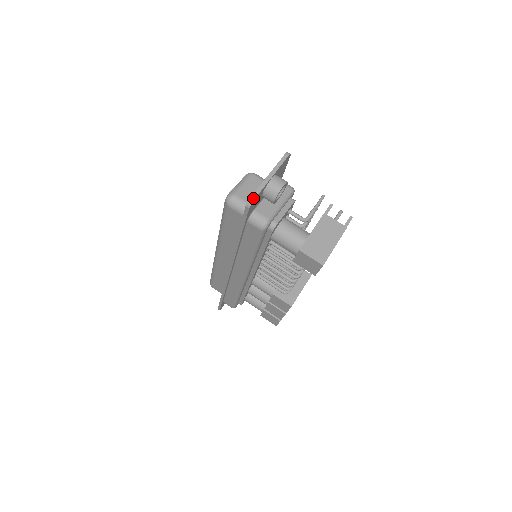
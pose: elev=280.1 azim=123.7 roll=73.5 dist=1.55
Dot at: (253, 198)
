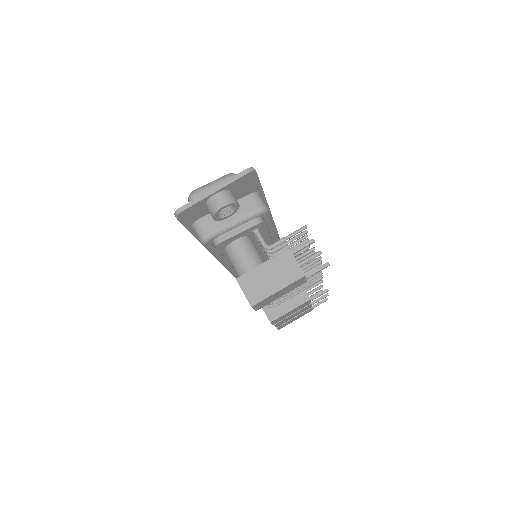
Dot at: (181, 210)
